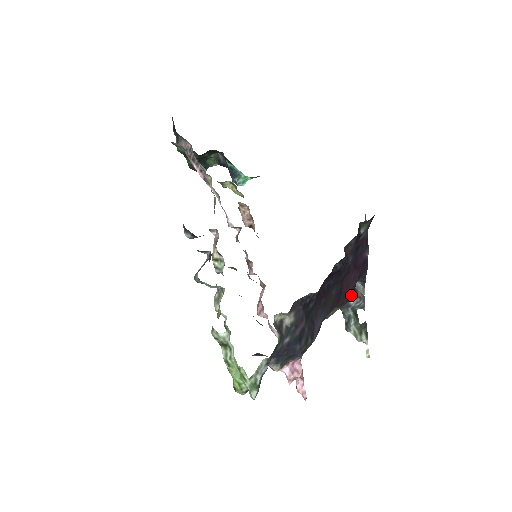
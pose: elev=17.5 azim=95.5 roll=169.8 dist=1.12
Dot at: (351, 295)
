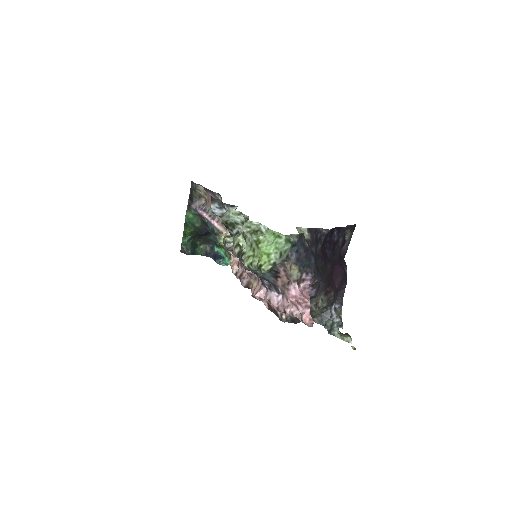
Dot at: (336, 296)
